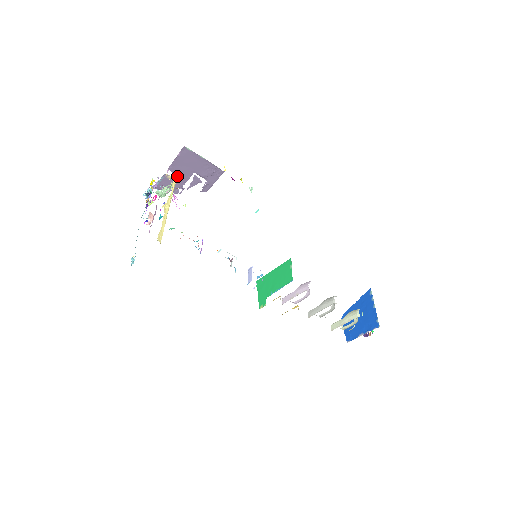
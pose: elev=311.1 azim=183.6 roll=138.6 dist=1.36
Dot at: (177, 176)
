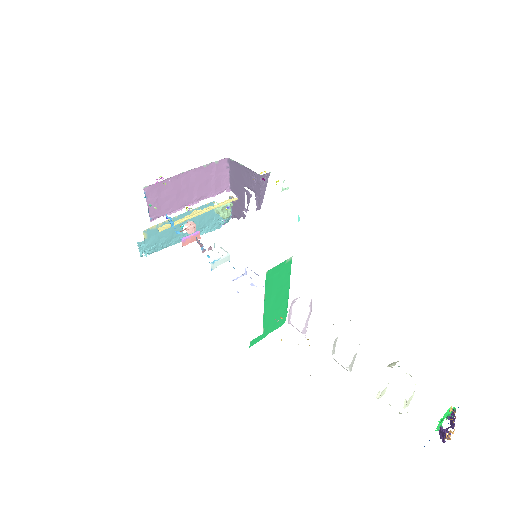
Dot at: (238, 196)
